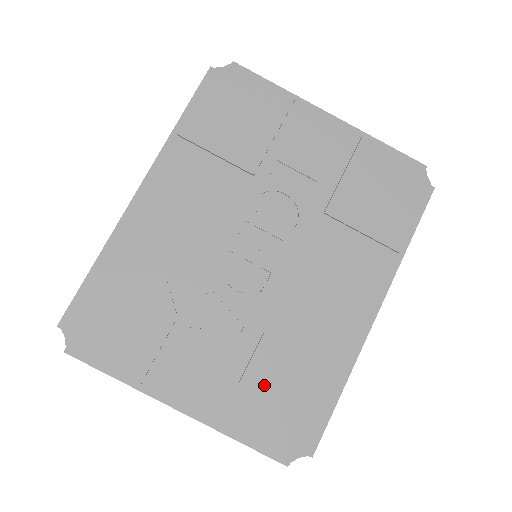
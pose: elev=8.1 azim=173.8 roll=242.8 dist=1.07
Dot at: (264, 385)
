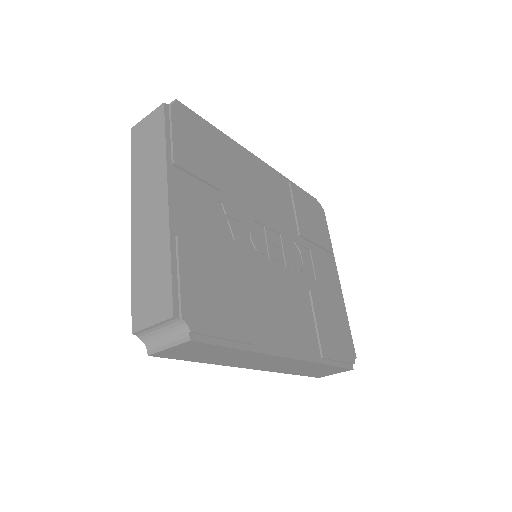
Dot at: (217, 272)
